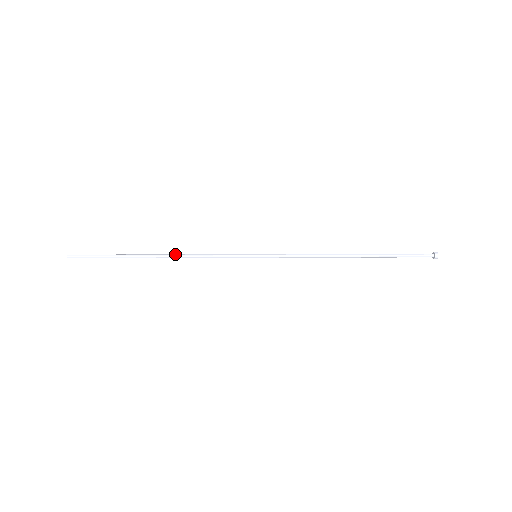
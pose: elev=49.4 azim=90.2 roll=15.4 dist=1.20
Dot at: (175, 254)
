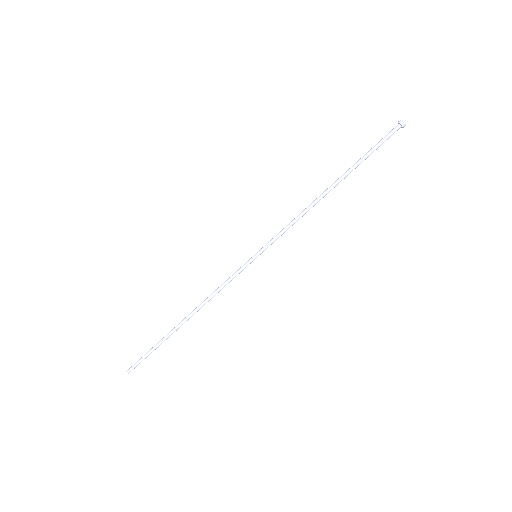
Dot at: (197, 307)
